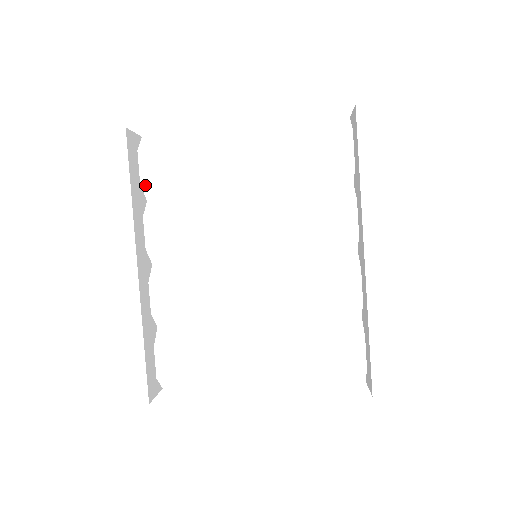
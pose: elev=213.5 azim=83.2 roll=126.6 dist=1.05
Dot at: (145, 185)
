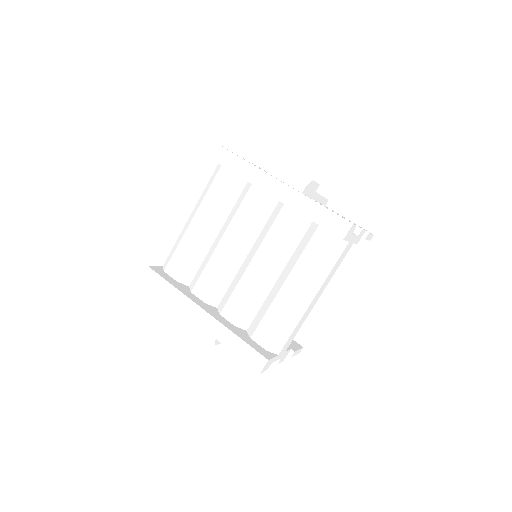
Dot at: (179, 280)
